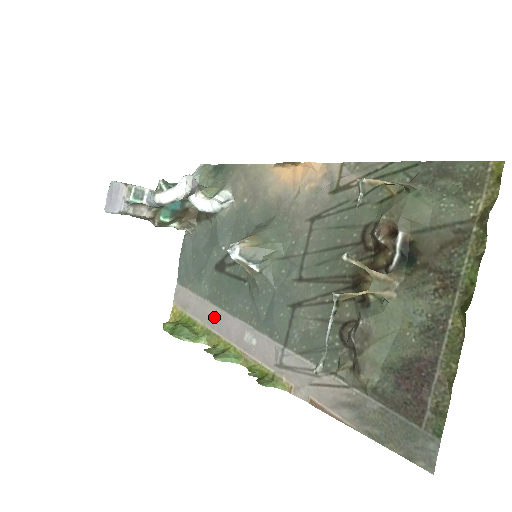
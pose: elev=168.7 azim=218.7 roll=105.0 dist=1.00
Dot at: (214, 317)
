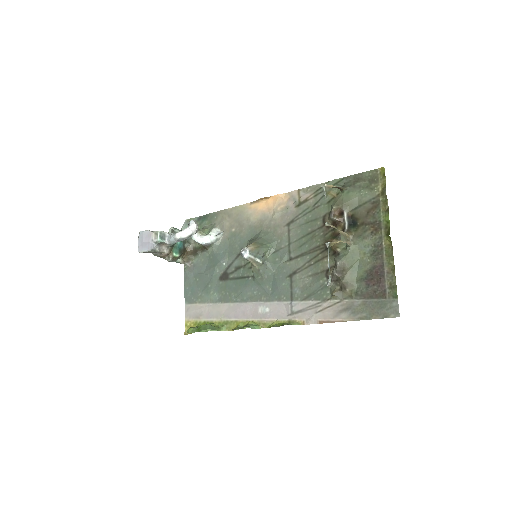
Dot at: (228, 310)
